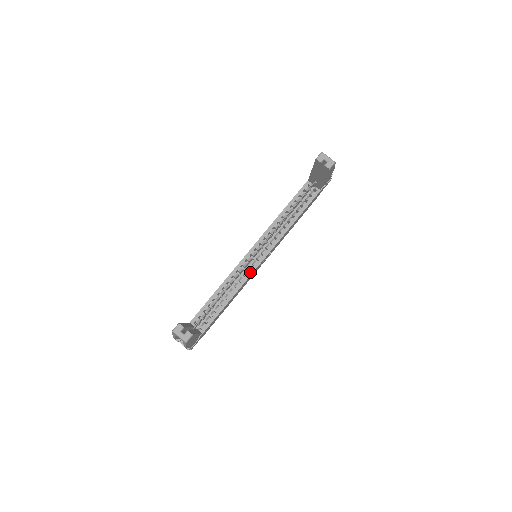
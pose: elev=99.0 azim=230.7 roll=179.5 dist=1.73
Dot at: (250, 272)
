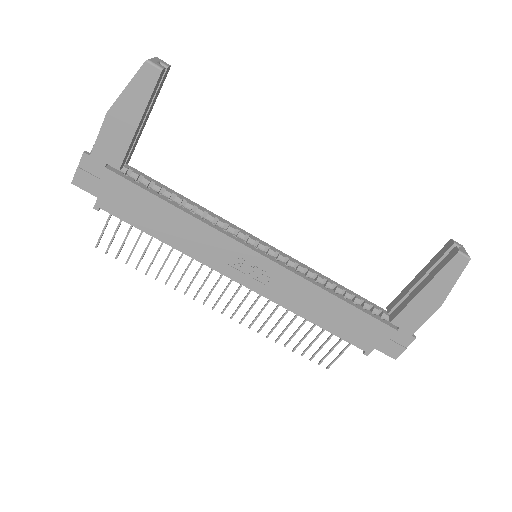
Dot at: (236, 238)
